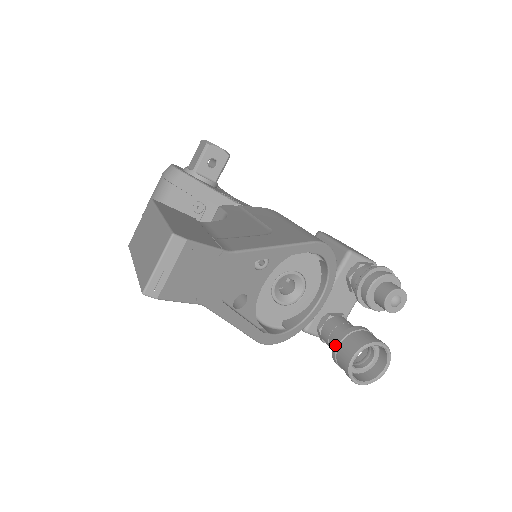
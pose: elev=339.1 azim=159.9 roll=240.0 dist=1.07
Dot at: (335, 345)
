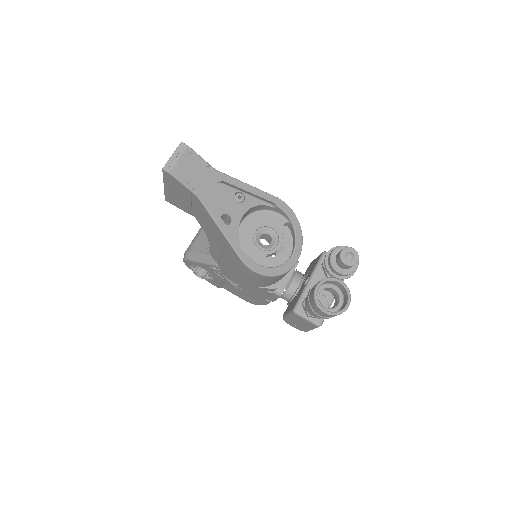
Dot at: (308, 293)
